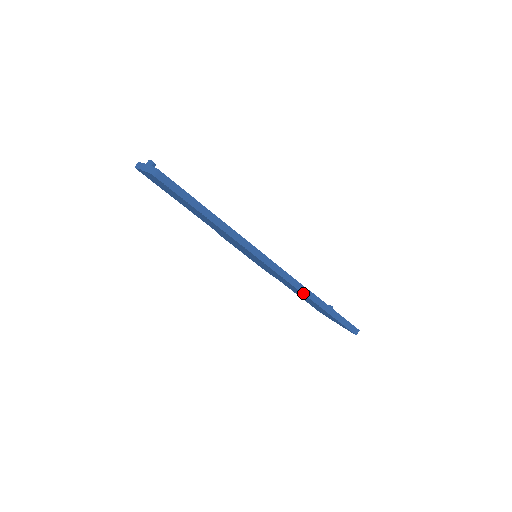
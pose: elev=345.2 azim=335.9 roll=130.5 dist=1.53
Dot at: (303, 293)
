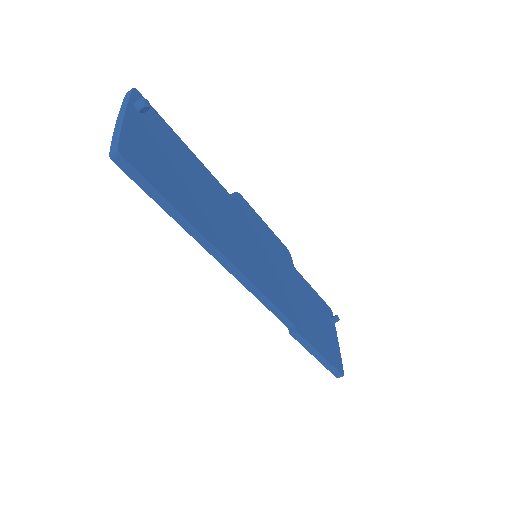
Dot at: (288, 328)
